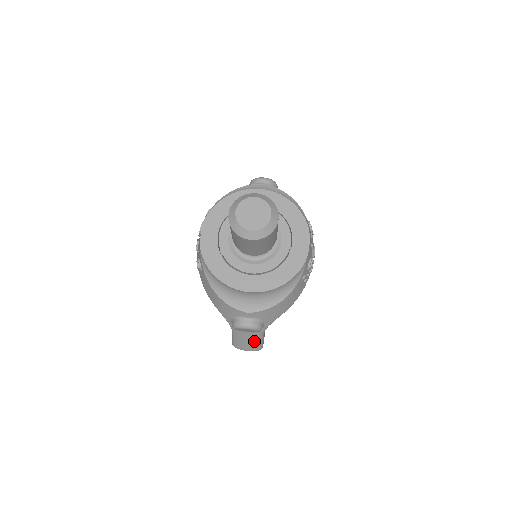
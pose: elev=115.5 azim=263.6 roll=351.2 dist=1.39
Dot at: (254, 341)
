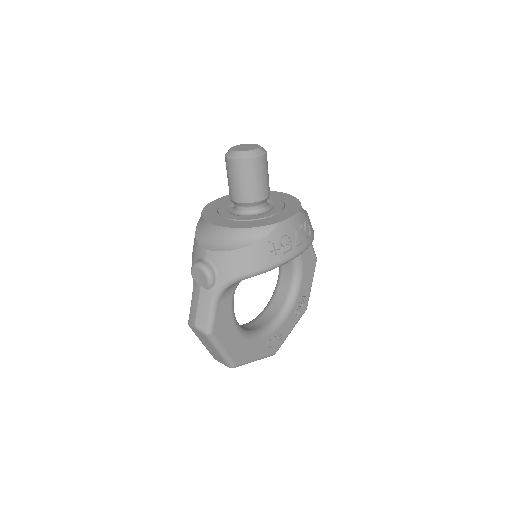
Dot at: (204, 309)
